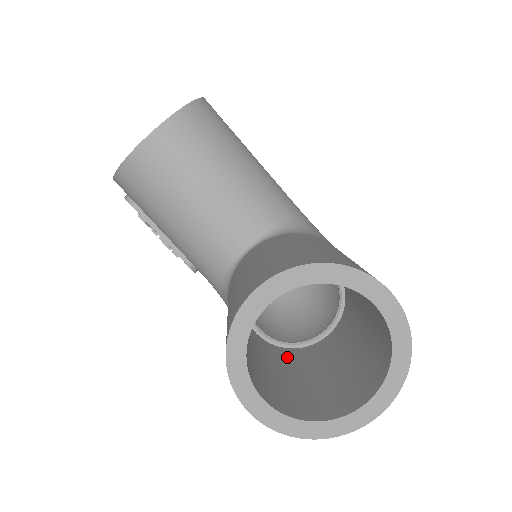
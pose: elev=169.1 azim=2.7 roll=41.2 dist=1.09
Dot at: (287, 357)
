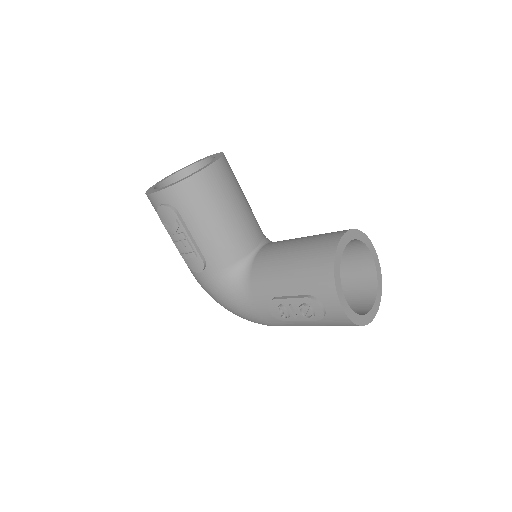
Dot at: occluded
